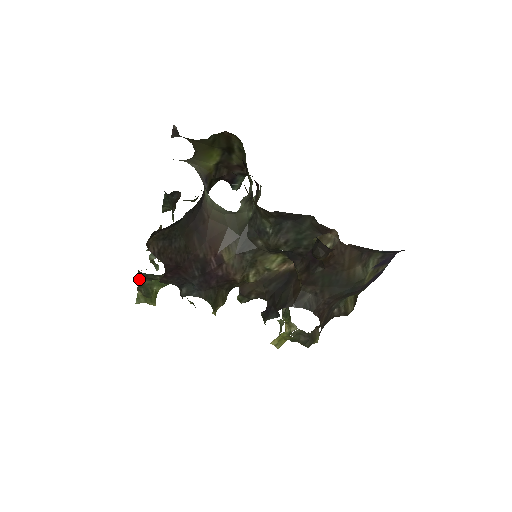
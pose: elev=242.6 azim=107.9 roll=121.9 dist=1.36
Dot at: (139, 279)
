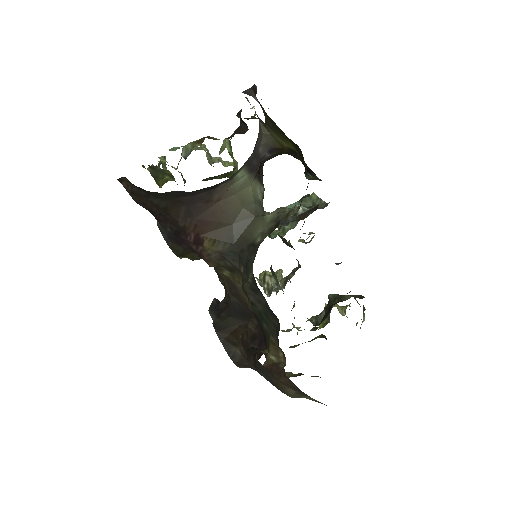
Dot at: (144, 167)
